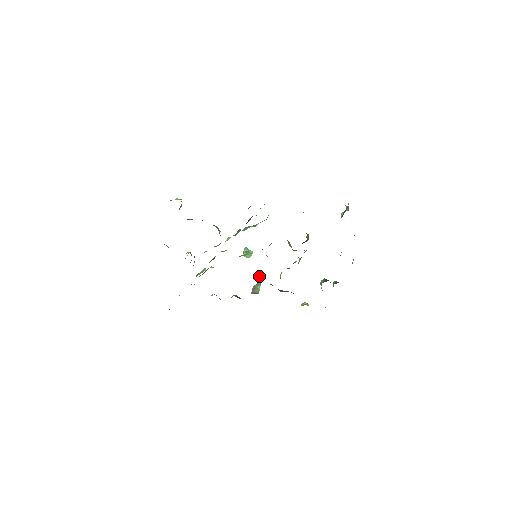
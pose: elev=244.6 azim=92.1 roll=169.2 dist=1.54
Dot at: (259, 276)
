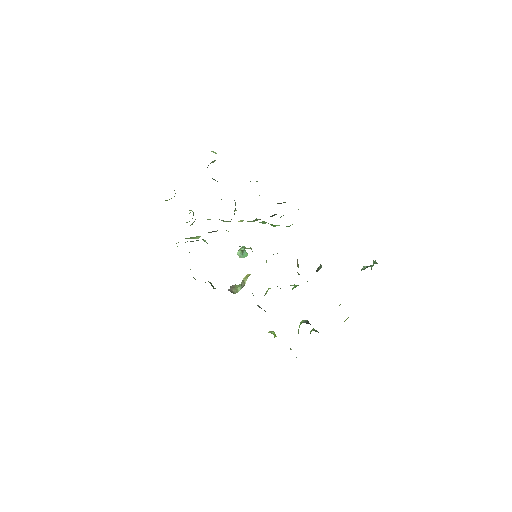
Dot at: (246, 278)
